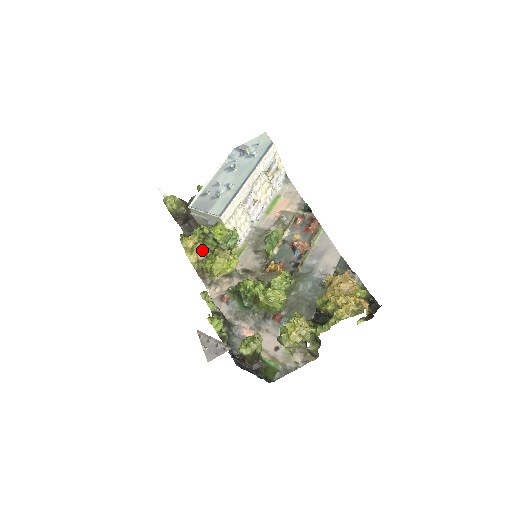
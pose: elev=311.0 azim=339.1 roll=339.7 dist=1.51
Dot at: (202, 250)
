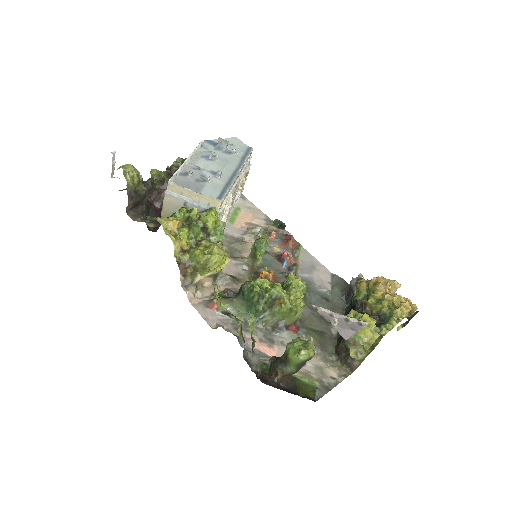
Dot at: (185, 238)
